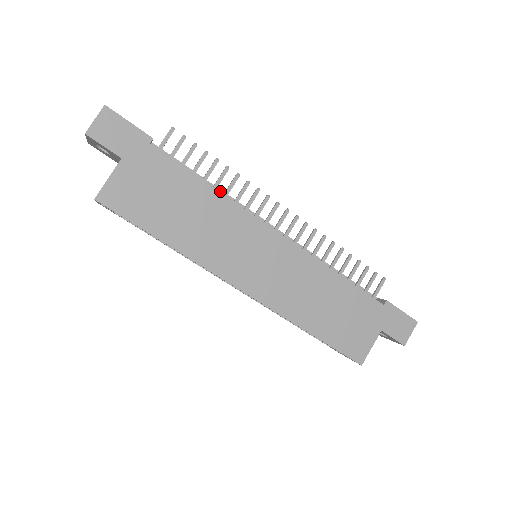
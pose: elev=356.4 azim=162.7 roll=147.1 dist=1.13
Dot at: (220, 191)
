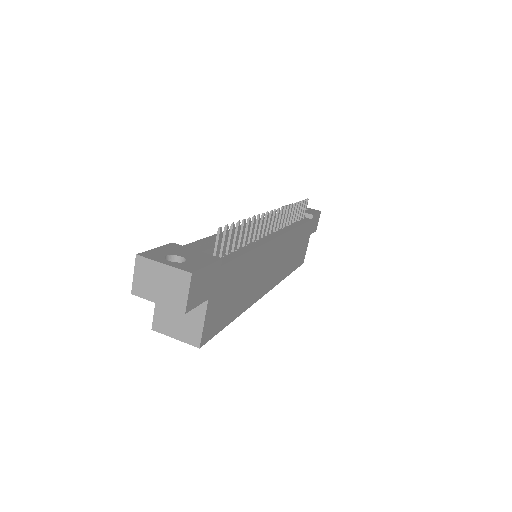
Dot at: occluded
